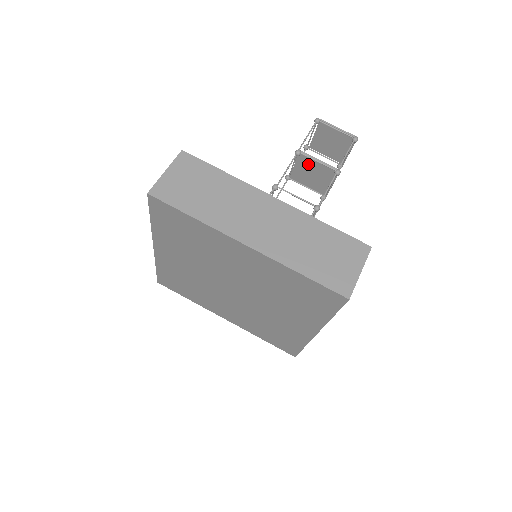
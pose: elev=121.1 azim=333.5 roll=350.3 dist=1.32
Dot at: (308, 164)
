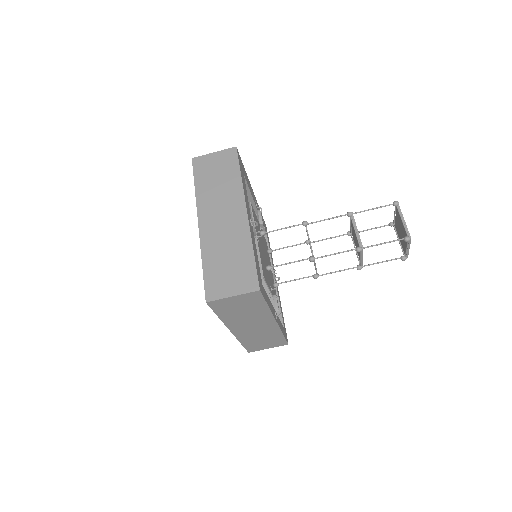
Dot at: occluded
